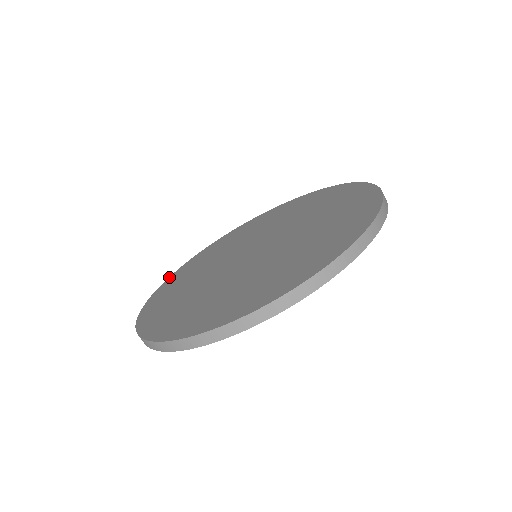
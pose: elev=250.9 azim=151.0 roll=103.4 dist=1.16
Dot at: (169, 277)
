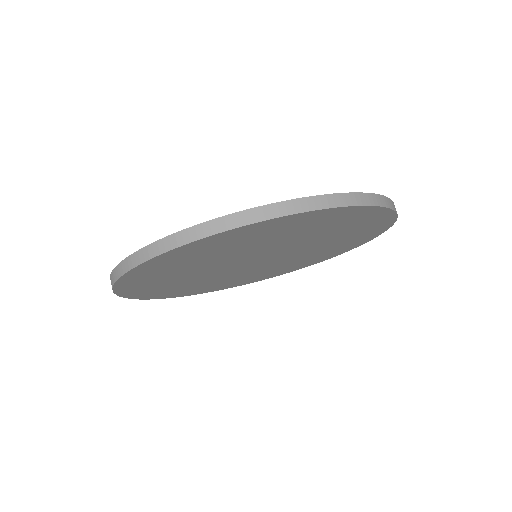
Dot at: occluded
